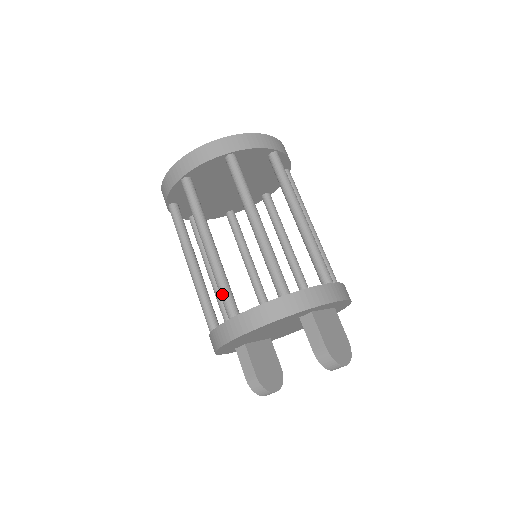
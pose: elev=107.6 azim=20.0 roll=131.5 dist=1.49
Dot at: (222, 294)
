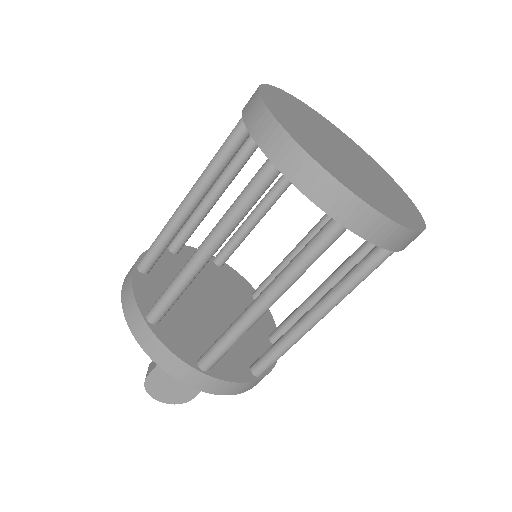
Dot at: (151, 245)
